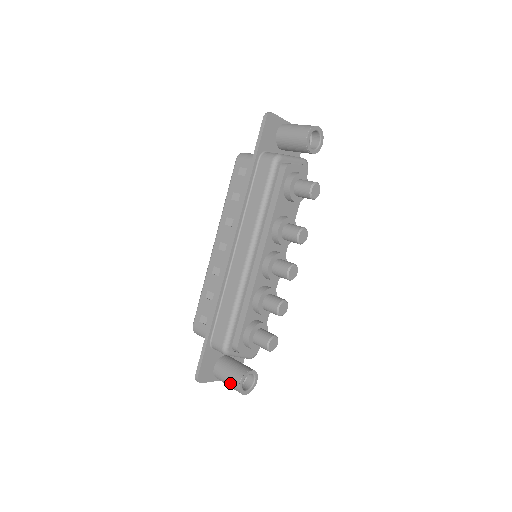
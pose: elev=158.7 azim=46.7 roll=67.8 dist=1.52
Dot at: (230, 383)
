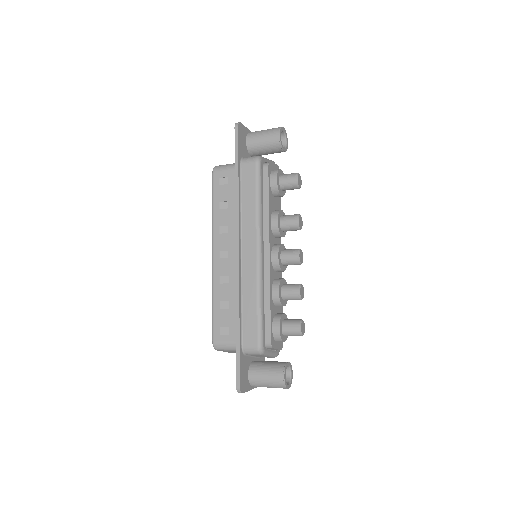
Dot at: (272, 382)
